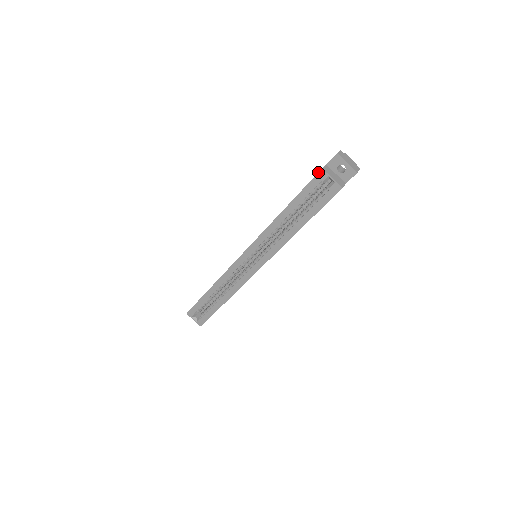
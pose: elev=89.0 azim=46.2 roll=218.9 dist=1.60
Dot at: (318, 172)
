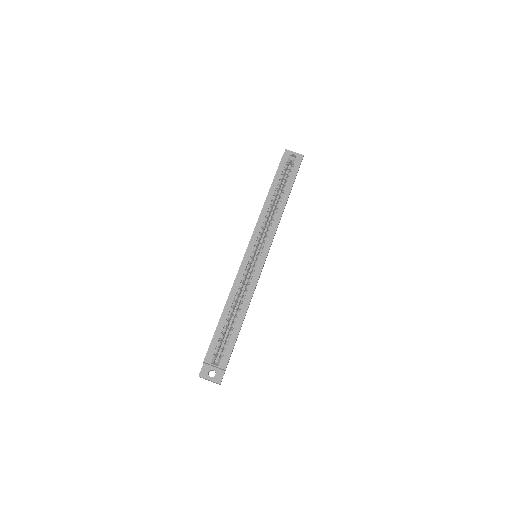
Dot at: (282, 157)
